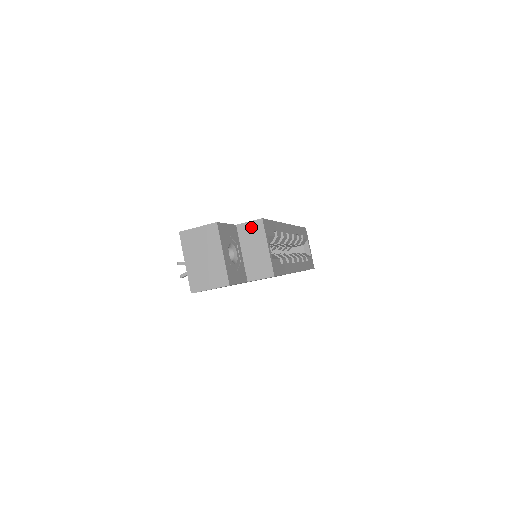
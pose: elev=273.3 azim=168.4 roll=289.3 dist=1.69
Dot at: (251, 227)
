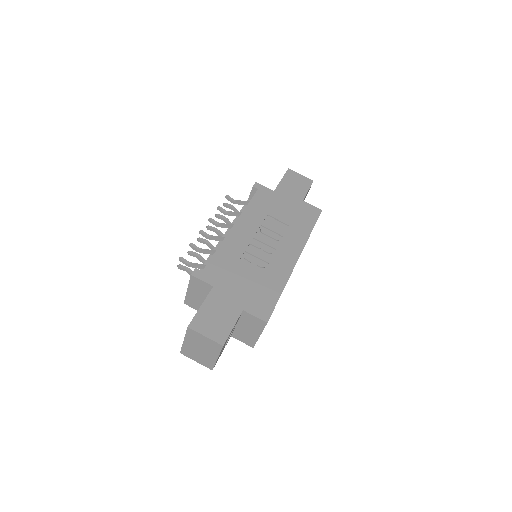
Dot at: (255, 320)
